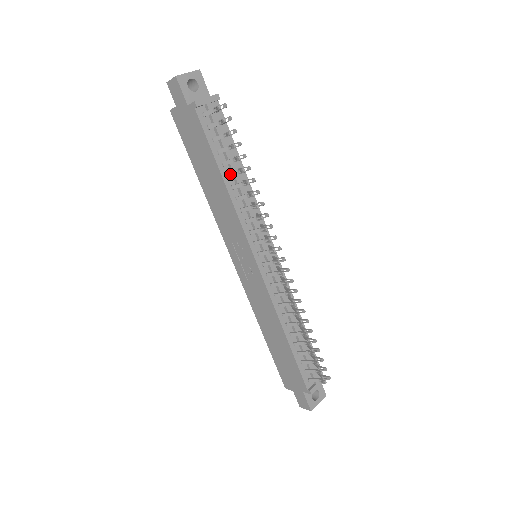
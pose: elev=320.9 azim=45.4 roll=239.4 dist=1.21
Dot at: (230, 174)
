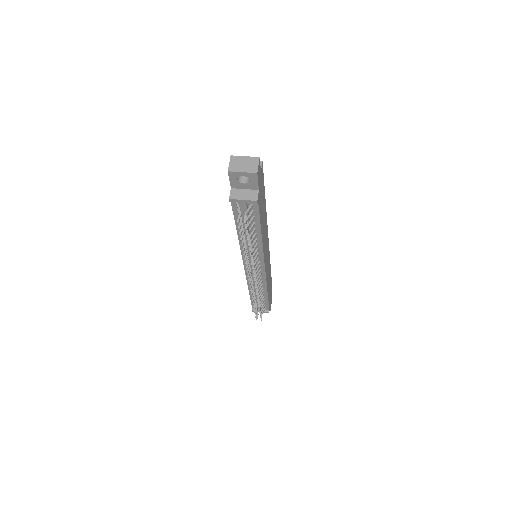
Dot at: occluded
